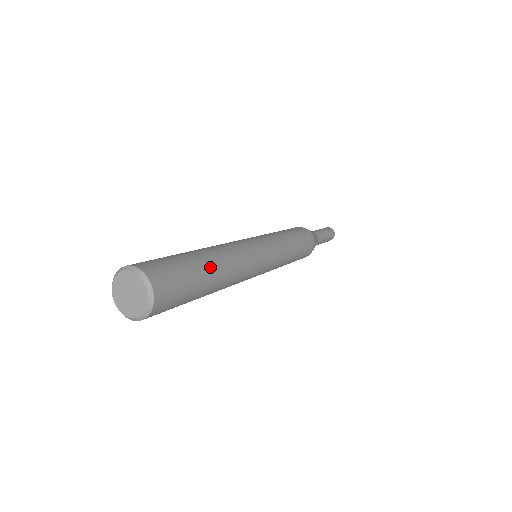
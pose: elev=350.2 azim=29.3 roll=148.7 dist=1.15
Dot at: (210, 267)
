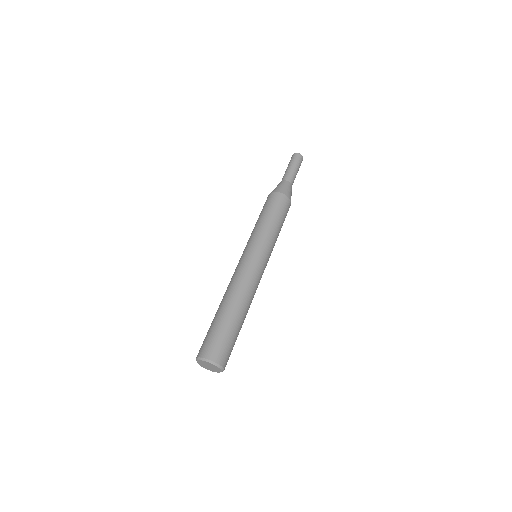
Dot at: (242, 321)
